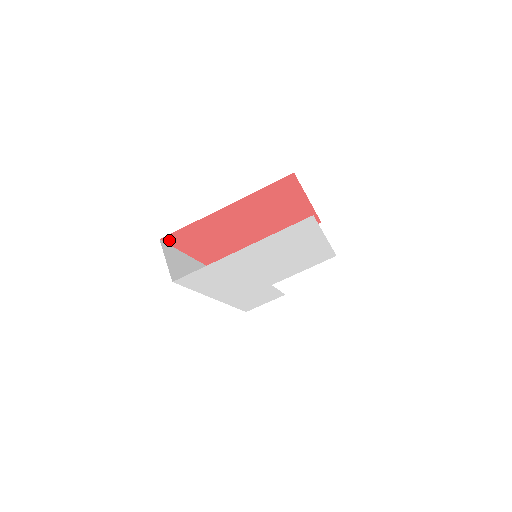
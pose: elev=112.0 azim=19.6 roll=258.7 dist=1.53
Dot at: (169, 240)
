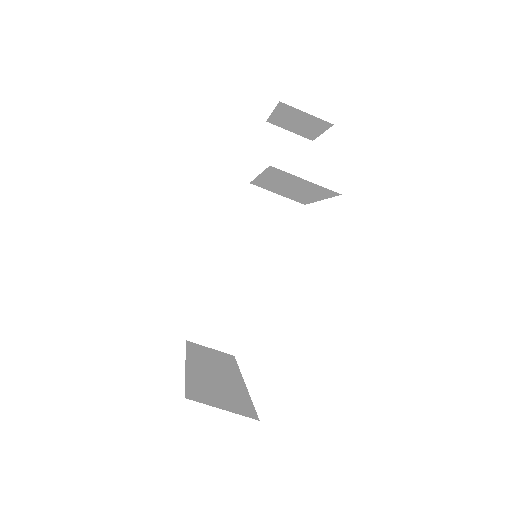
Dot at: (189, 330)
